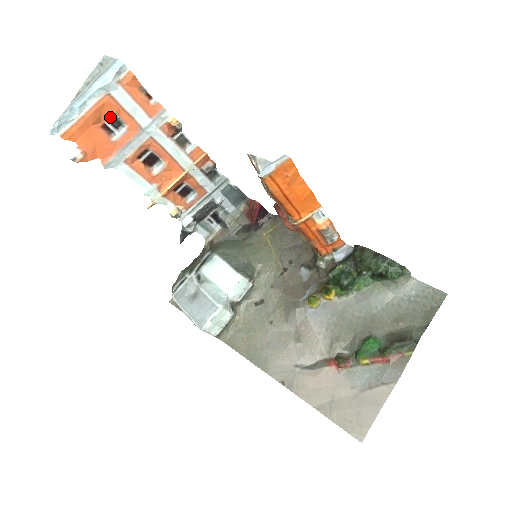
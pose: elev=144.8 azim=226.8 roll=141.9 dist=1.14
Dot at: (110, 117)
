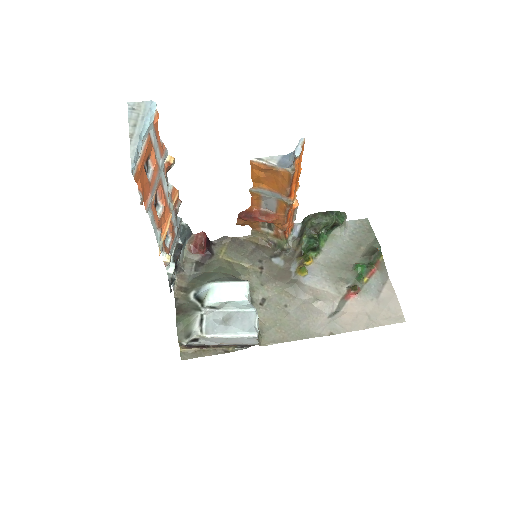
Dot at: (147, 157)
